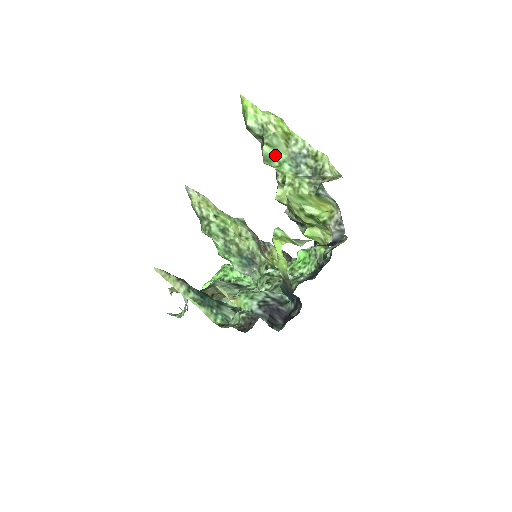
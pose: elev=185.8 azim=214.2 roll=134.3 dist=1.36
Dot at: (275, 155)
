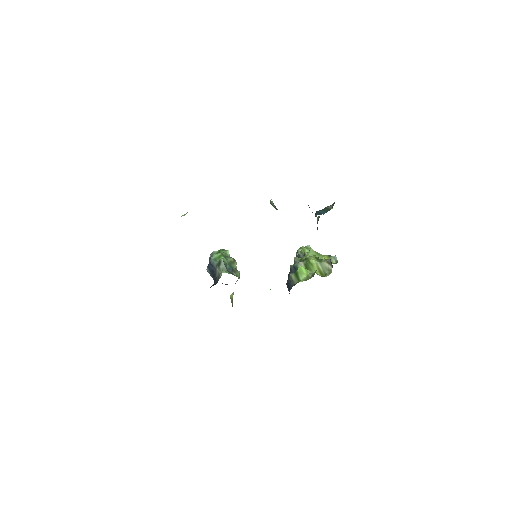
Dot at: occluded
